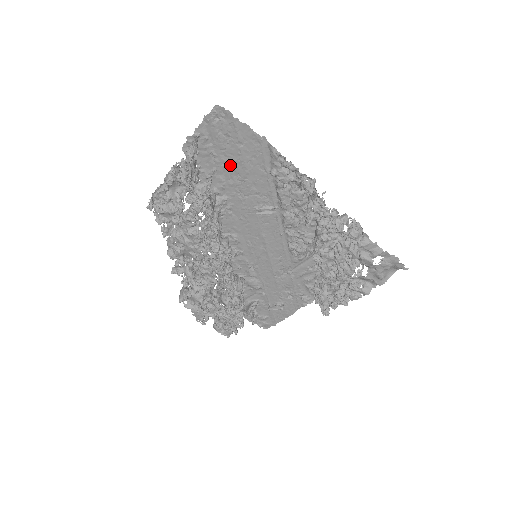
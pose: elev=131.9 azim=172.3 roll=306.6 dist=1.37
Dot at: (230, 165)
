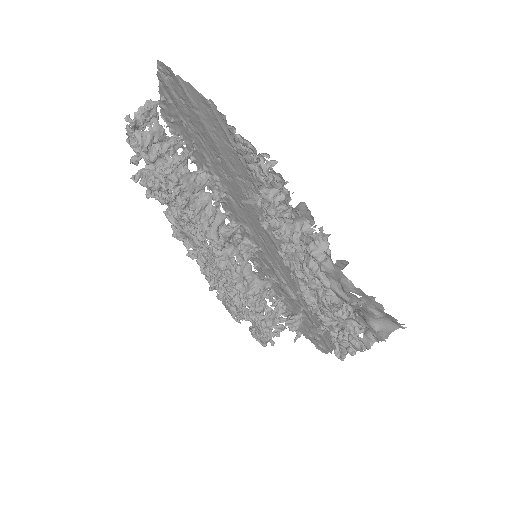
Dot at: (202, 137)
